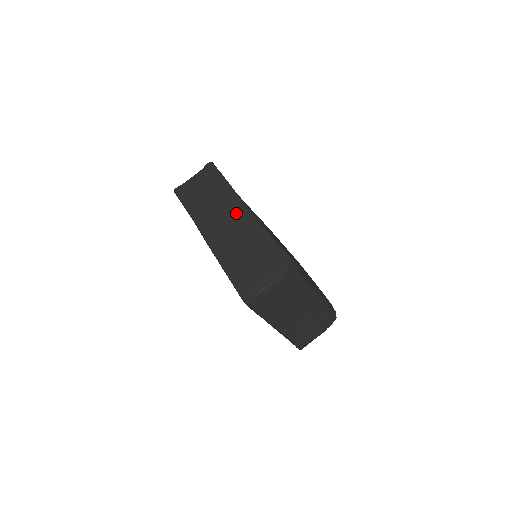
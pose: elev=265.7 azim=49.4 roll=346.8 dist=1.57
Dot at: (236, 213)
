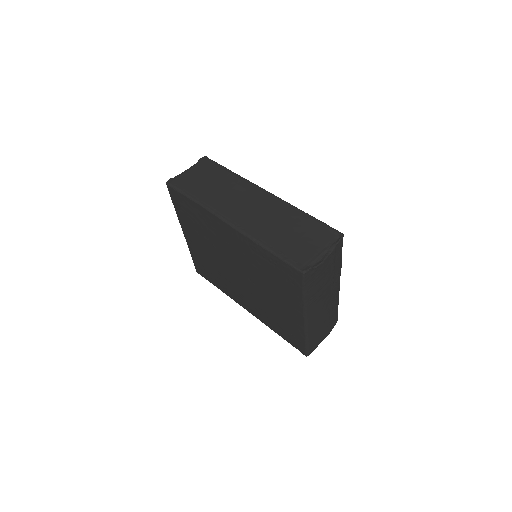
Dot at: (257, 197)
